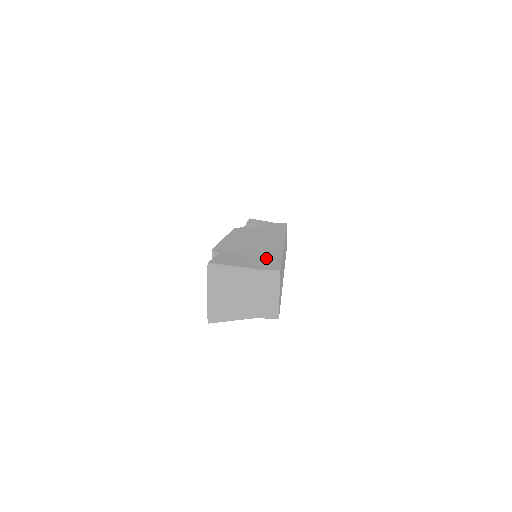
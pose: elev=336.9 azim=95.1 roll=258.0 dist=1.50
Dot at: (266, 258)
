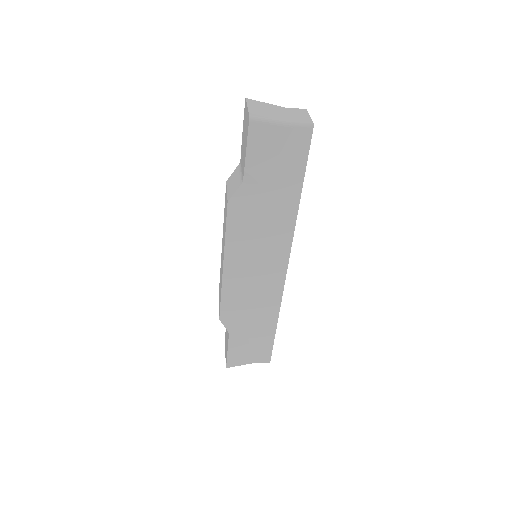
Dot at: occluded
